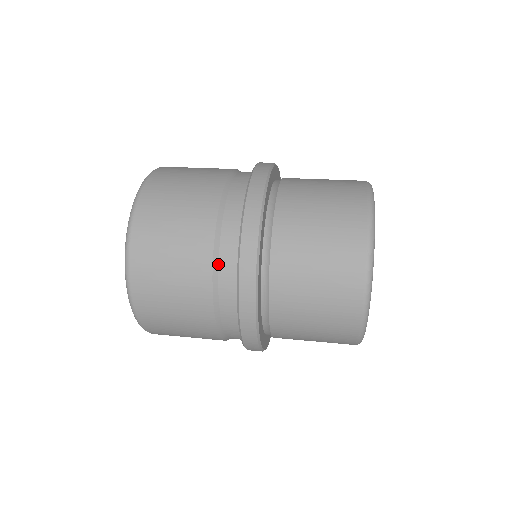
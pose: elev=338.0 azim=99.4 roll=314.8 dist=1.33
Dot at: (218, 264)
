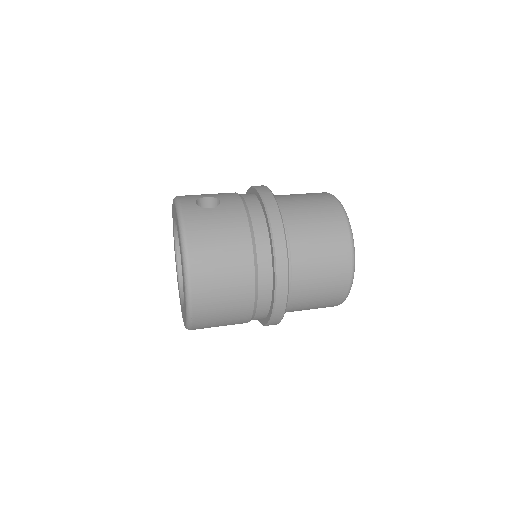
Dot at: (254, 317)
